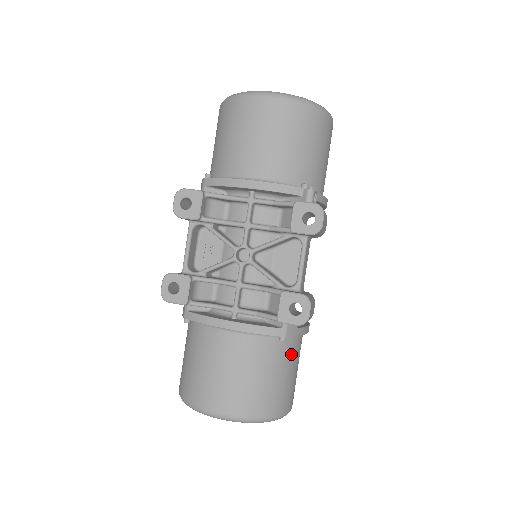
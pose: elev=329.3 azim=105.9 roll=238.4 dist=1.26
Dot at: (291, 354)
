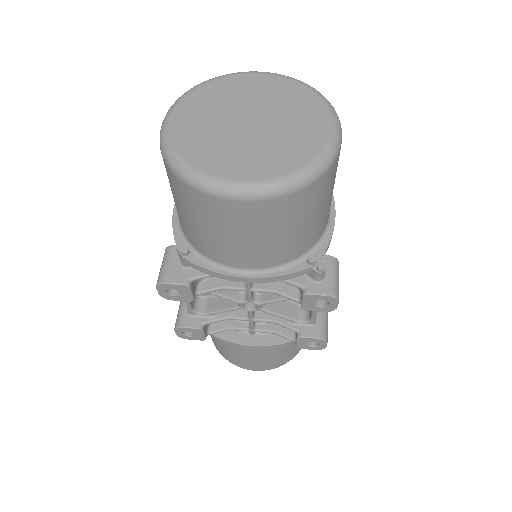
Dot at: occluded
